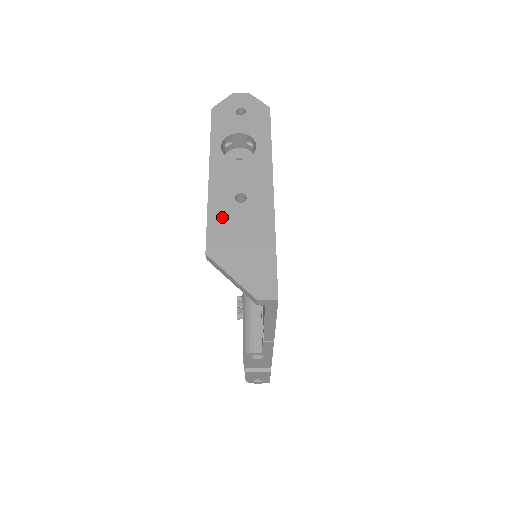
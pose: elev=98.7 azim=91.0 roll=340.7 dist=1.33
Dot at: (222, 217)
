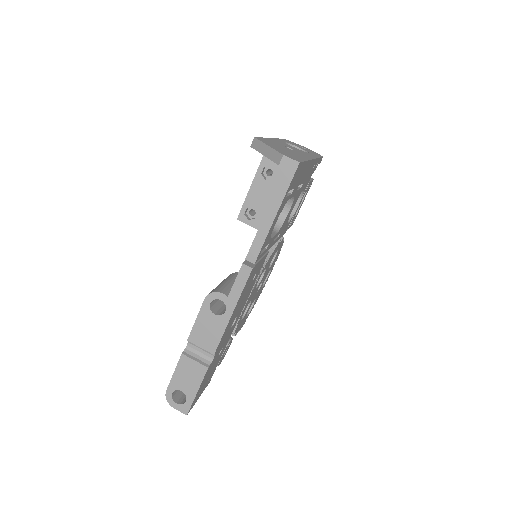
Dot at: (273, 142)
